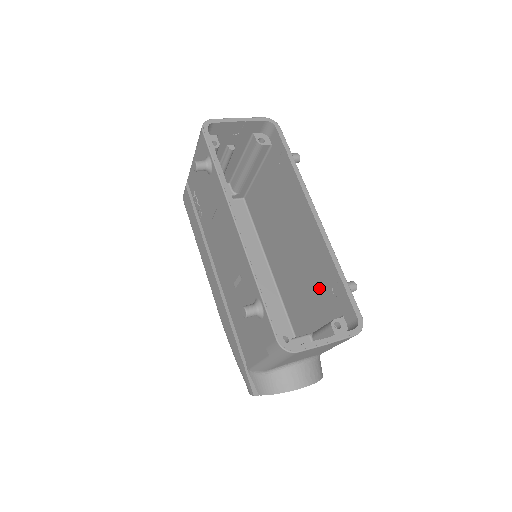
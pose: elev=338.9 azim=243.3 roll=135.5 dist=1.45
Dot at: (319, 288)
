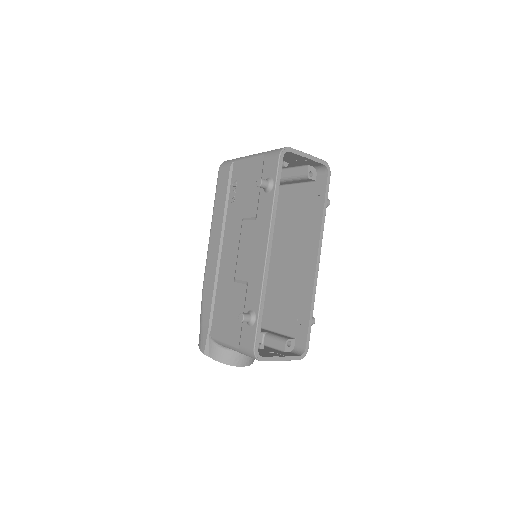
Dot at: (288, 307)
